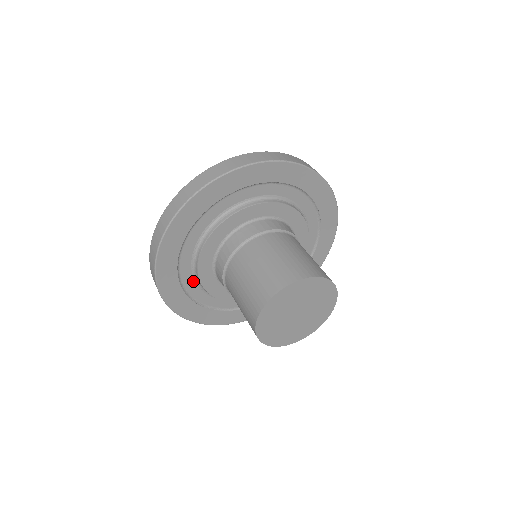
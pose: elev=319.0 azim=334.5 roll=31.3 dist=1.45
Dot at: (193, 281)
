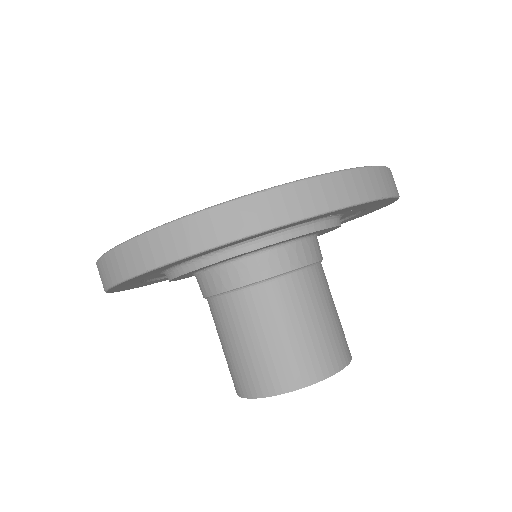
Dot at: (160, 271)
